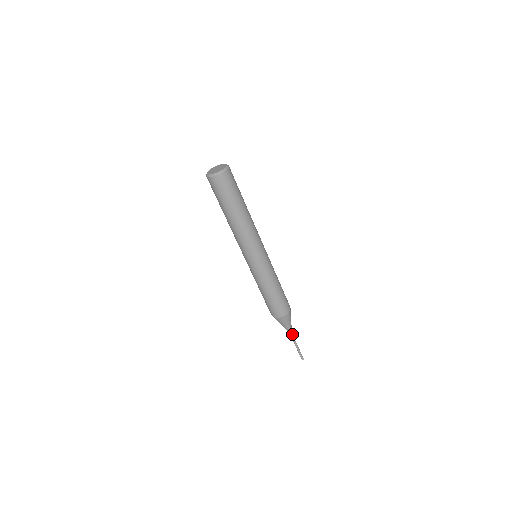
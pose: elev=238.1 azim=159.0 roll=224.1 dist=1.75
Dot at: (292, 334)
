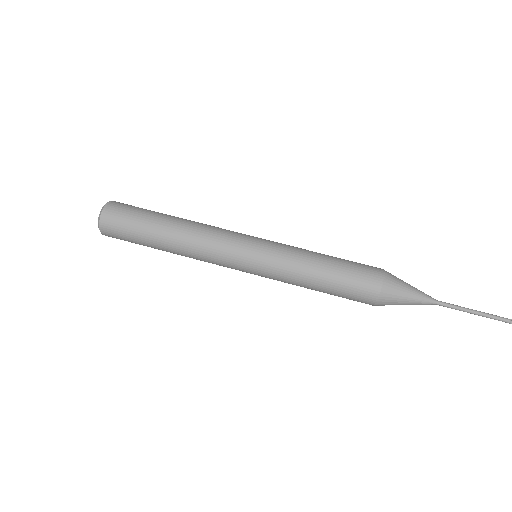
Dot at: (440, 302)
